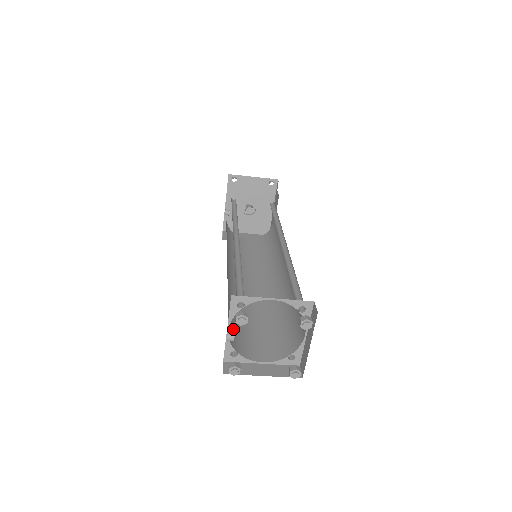
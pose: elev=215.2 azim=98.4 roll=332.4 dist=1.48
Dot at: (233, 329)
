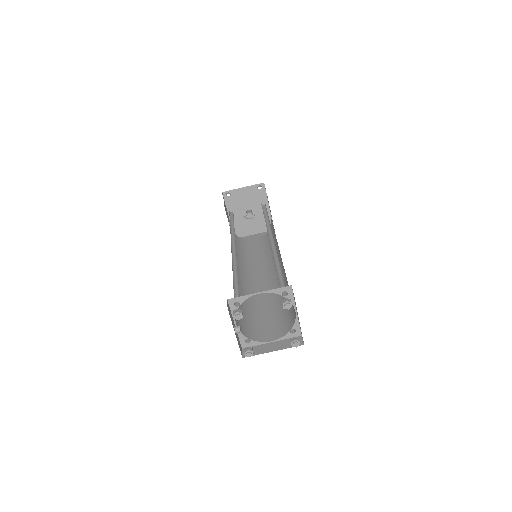
Dot at: (244, 322)
